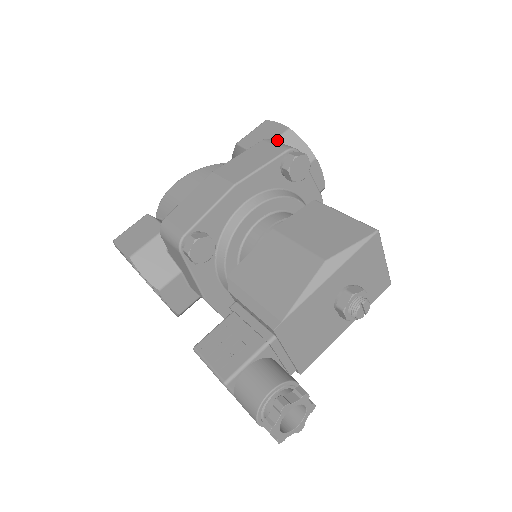
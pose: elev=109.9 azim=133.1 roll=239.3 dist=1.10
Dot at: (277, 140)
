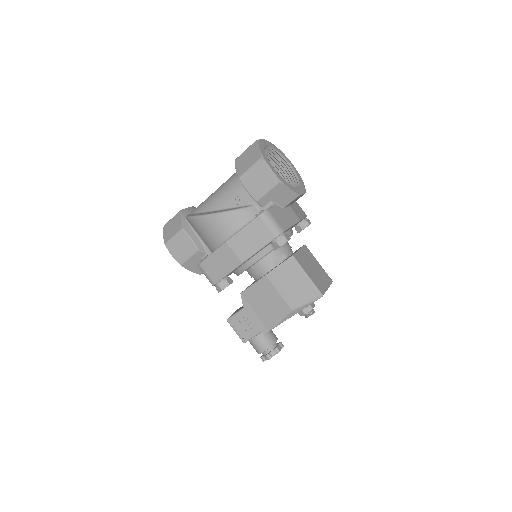
Dot at: (270, 192)
